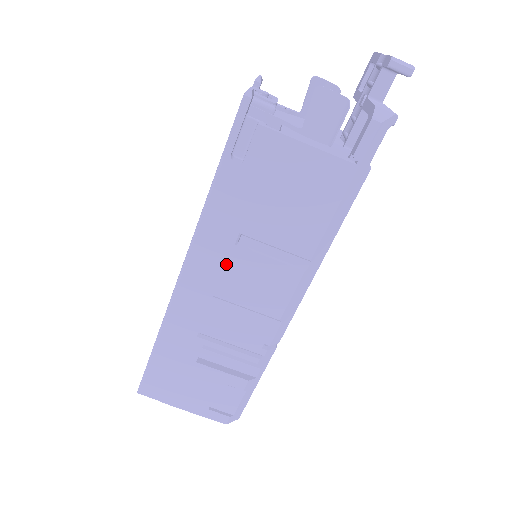
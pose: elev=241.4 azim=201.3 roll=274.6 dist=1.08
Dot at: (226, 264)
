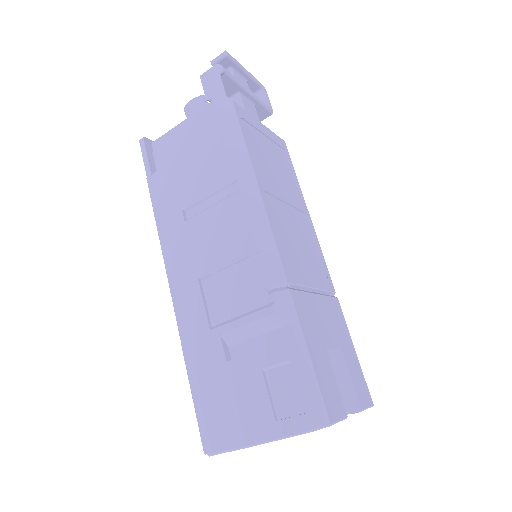
Dot at: (189, 242)
